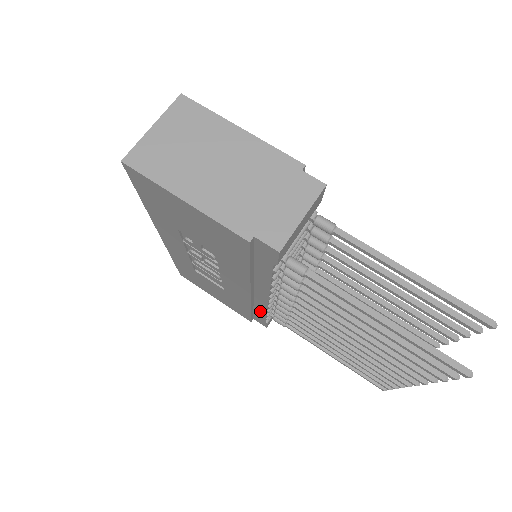
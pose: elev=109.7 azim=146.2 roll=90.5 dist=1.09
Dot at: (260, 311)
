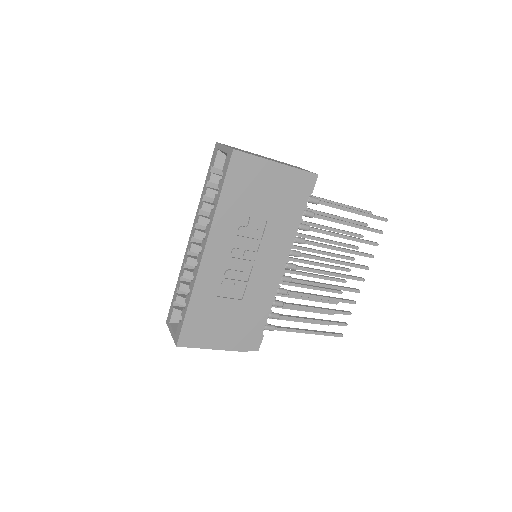
Dot at: (265, 311)
